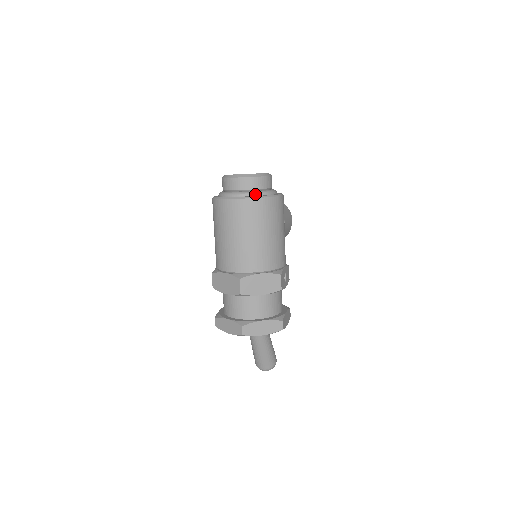
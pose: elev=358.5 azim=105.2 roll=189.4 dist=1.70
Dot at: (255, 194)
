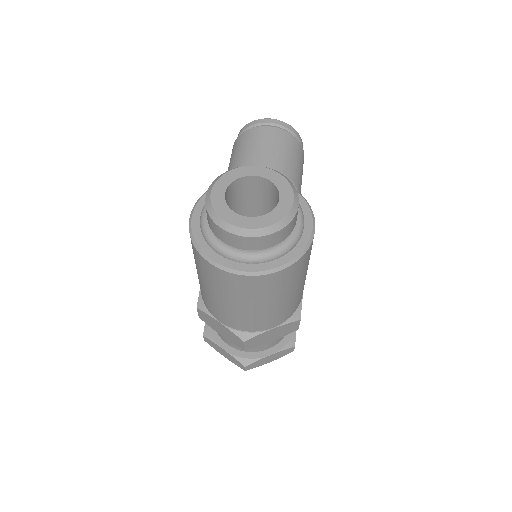
Dot at: (273, 258)
